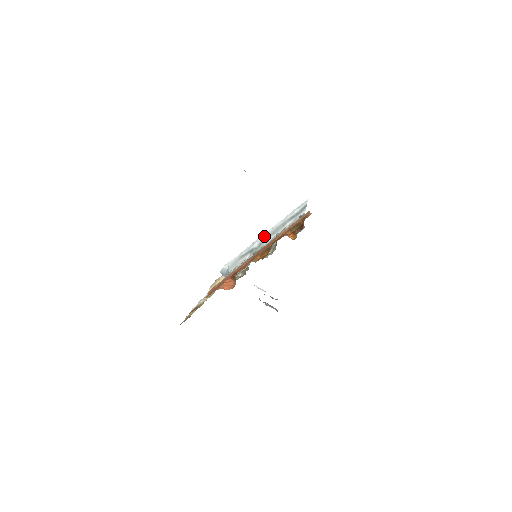
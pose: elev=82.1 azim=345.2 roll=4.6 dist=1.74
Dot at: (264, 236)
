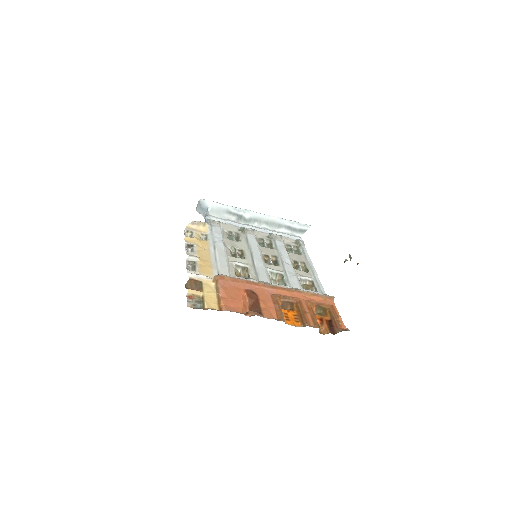
Dot at: (259, 216)
